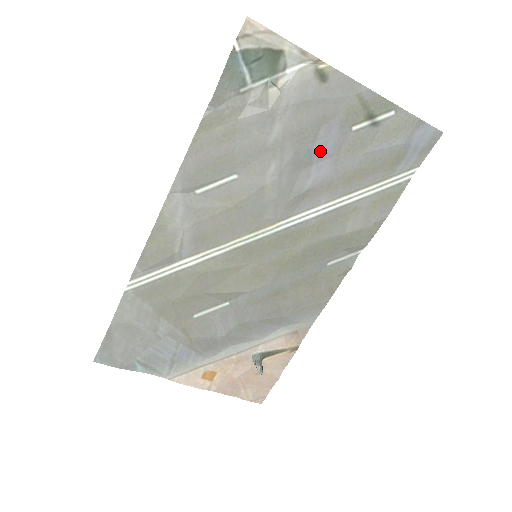
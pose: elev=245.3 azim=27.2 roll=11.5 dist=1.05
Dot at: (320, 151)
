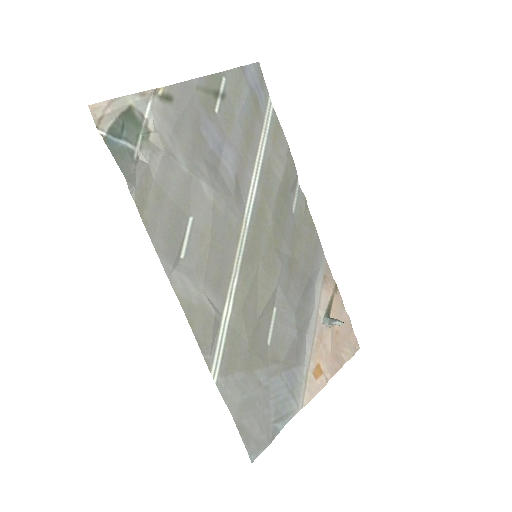
Dot at: (215, 146)
